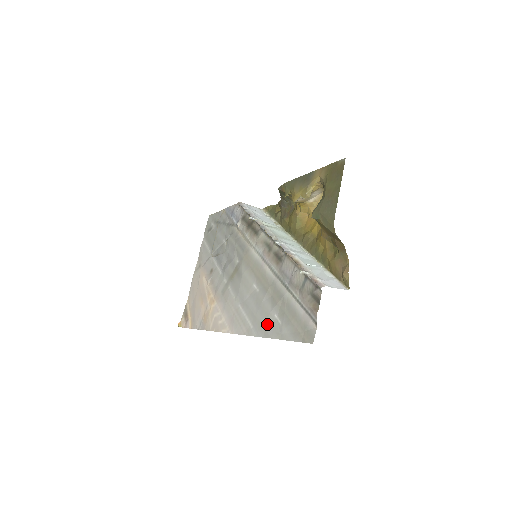
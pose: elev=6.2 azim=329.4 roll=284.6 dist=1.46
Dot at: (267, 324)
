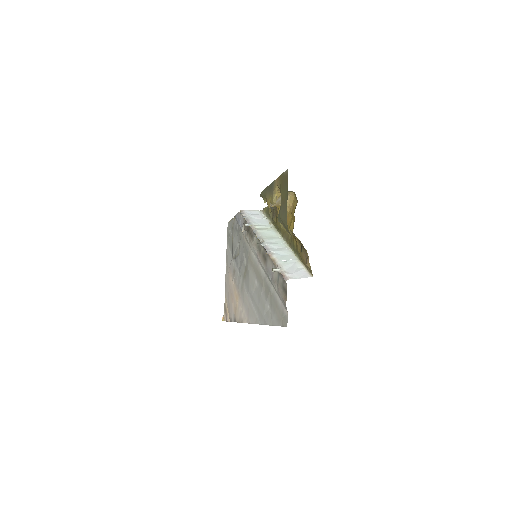
Dot at: (265, 314)
